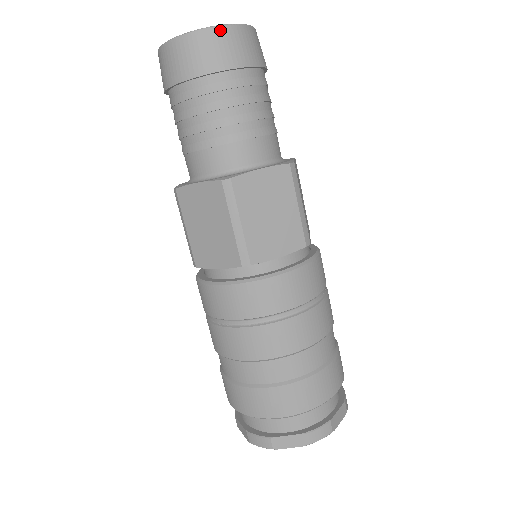
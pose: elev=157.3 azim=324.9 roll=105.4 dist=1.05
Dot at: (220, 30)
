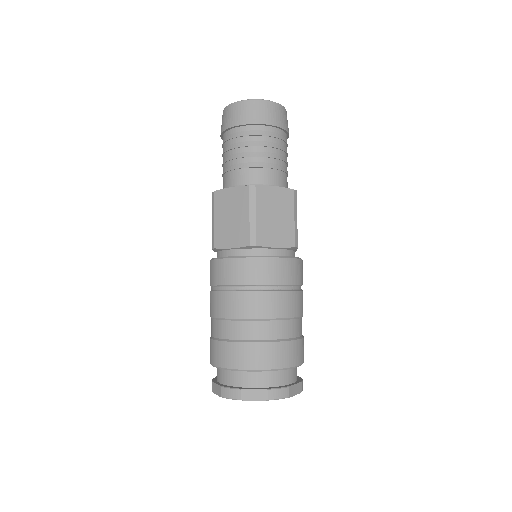
Dot at: (234, 105)
